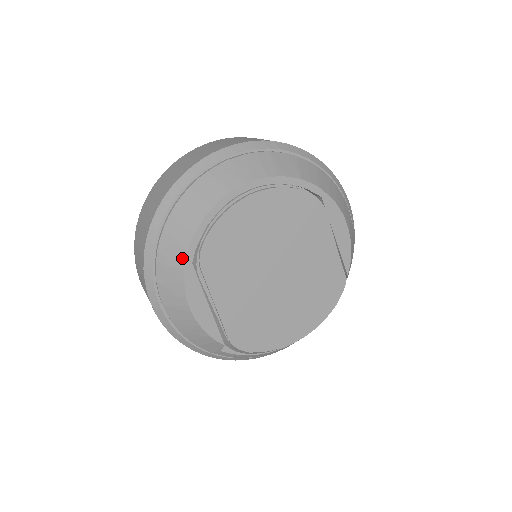
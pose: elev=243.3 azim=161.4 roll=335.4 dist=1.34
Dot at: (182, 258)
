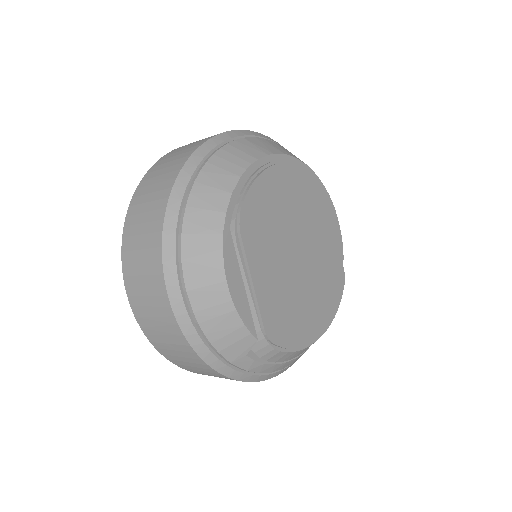
Dot at: (219, 222)
